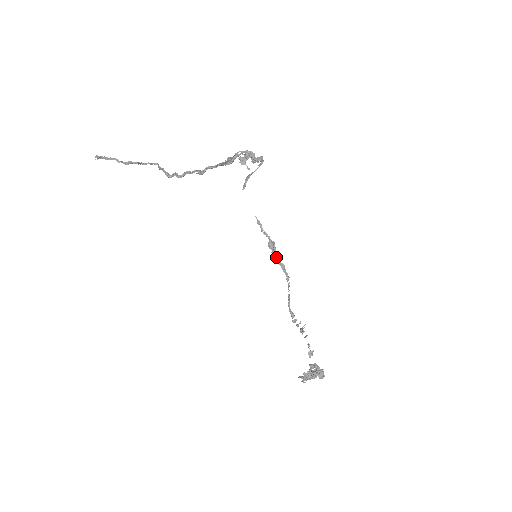
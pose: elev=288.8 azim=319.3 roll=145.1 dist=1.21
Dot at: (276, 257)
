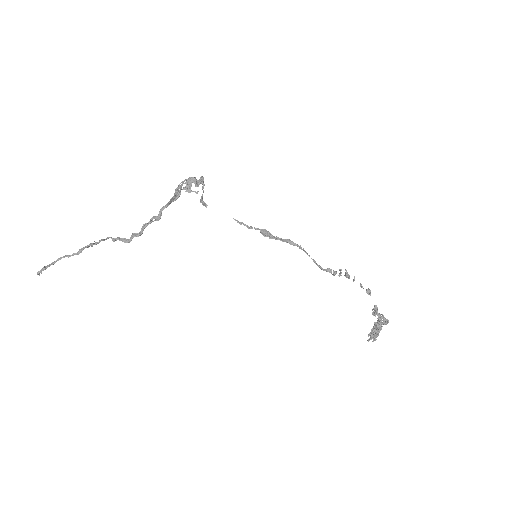
Dot at: (276, 238)
